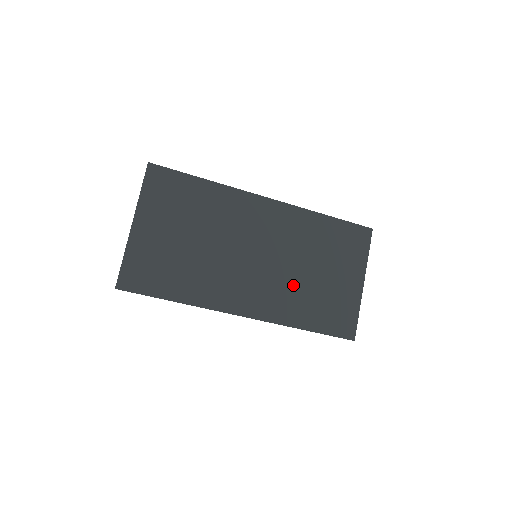
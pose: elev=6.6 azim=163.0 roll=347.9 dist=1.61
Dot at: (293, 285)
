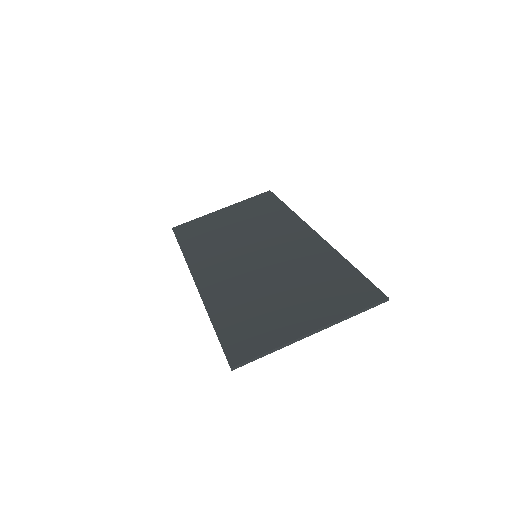
Dot at: (251, 287)
